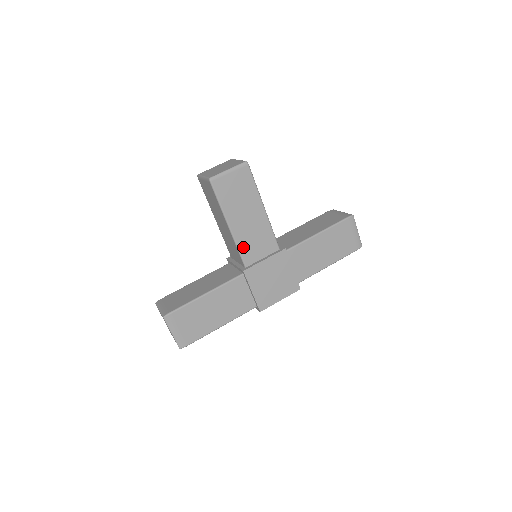
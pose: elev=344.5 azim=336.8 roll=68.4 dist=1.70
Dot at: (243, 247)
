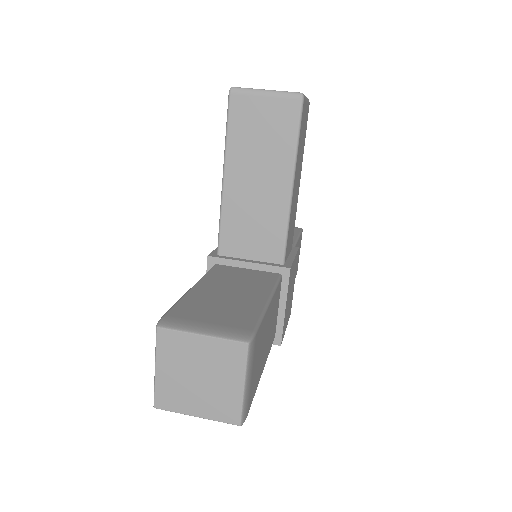
Dot at: (289, 229)
